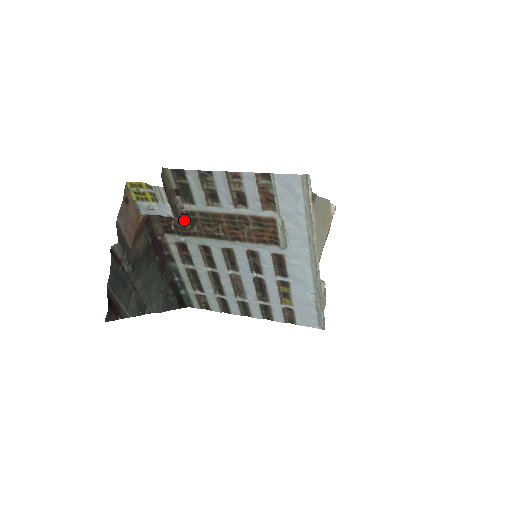
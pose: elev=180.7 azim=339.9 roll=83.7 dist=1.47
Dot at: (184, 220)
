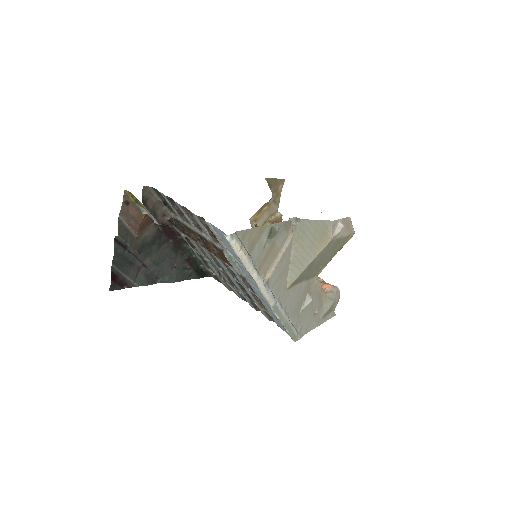
Dot at: (177, 223)
